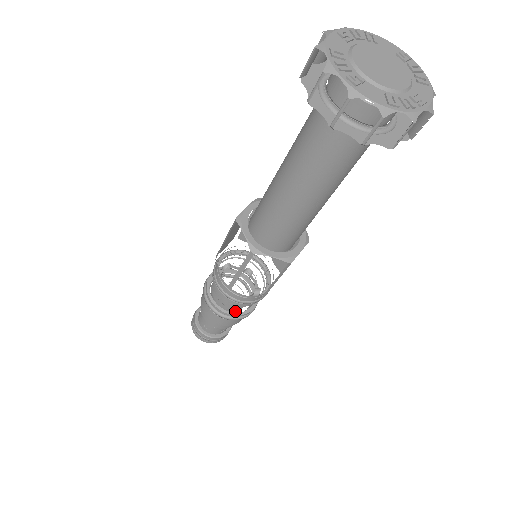
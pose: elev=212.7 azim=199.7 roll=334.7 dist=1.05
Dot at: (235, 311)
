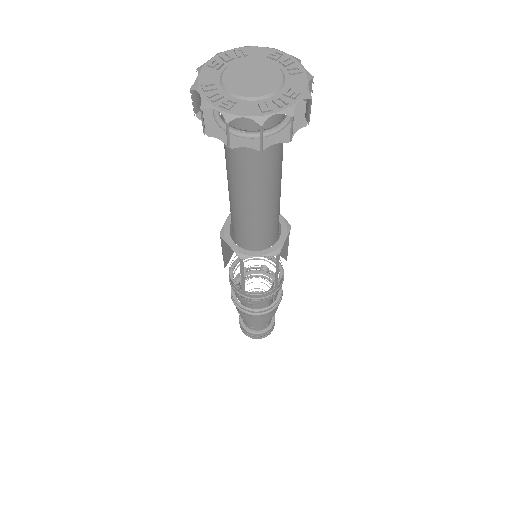
Dot at: (265, 306)
